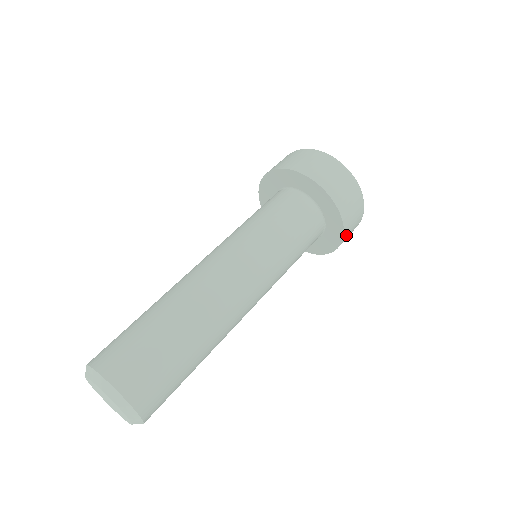
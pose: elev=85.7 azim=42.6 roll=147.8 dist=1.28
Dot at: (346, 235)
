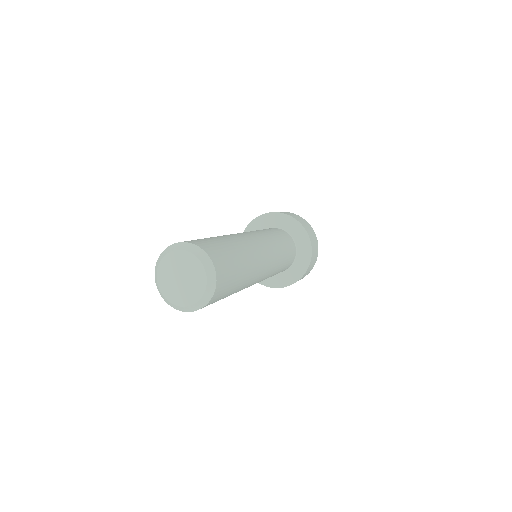
Dot at: occluded
